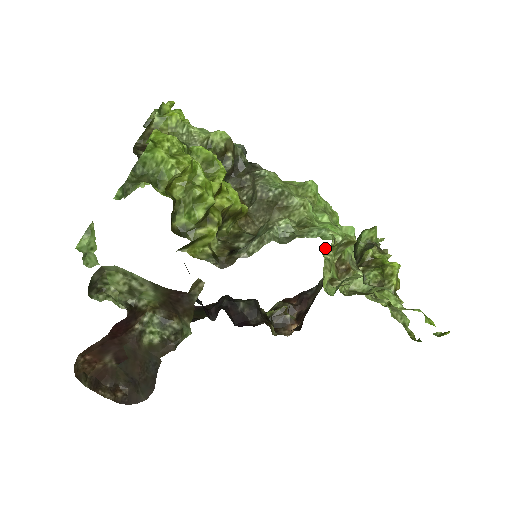
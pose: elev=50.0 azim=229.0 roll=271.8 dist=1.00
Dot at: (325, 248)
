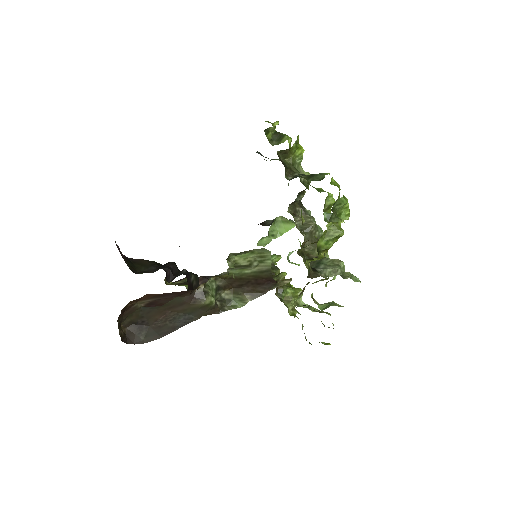
Dot at: occluded
